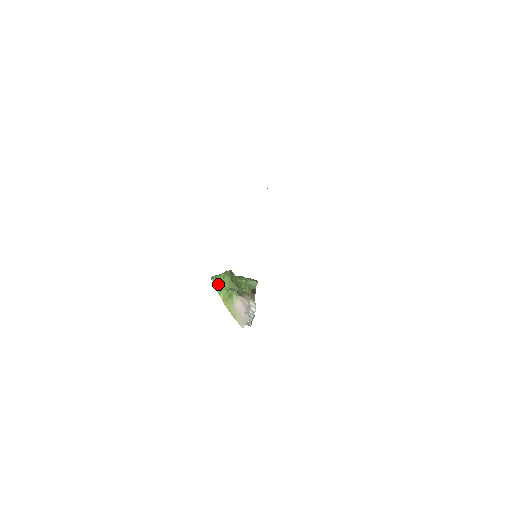
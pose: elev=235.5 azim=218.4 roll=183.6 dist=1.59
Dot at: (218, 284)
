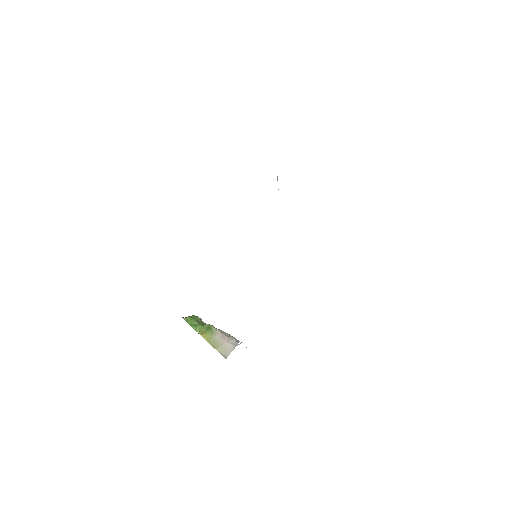
Dot at: (191, 321)
